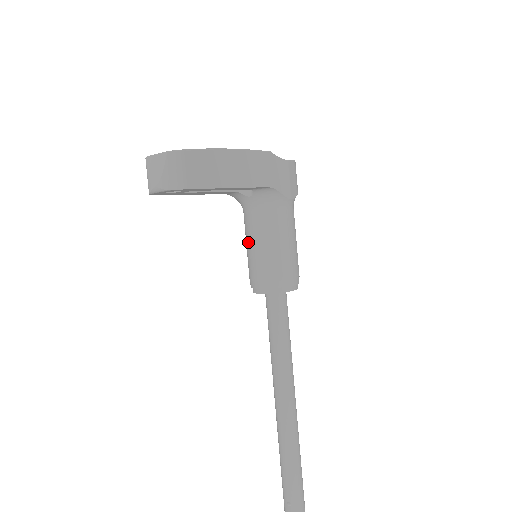
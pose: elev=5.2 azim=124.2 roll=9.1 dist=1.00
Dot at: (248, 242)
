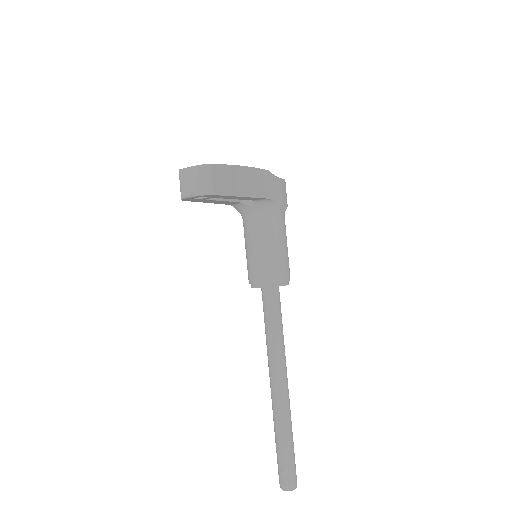
Dot at: (248, 245)
